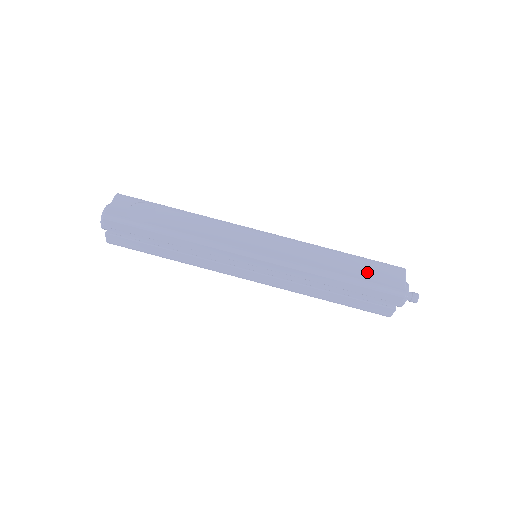
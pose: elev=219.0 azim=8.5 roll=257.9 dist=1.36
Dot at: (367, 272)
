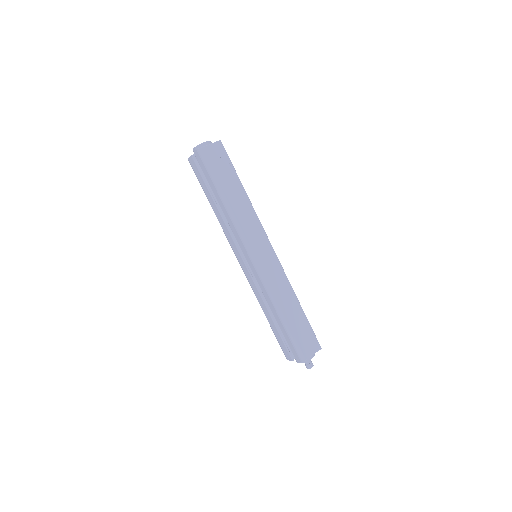
Dot at: (299, 329)
